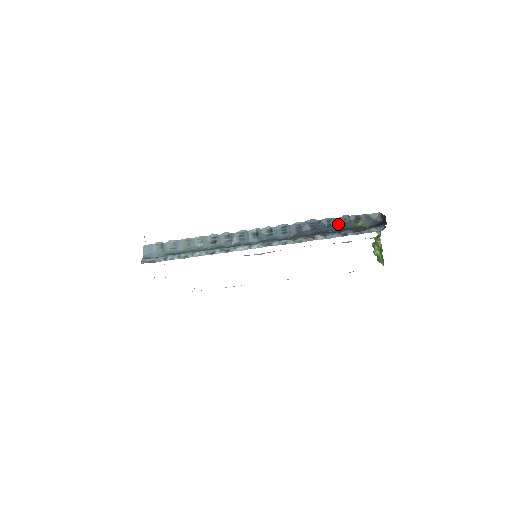
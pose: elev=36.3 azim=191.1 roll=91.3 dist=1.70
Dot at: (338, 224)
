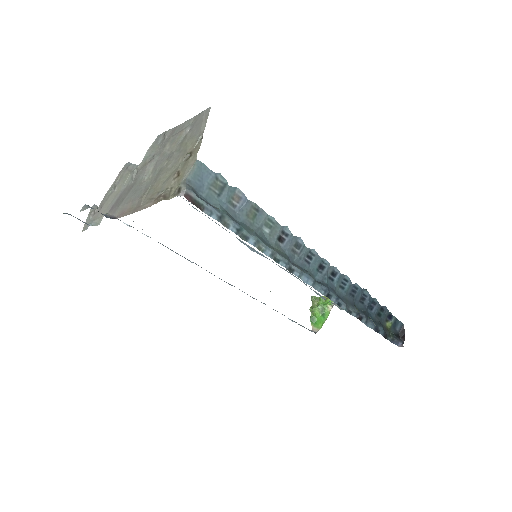
Dot at: (377, 312)
